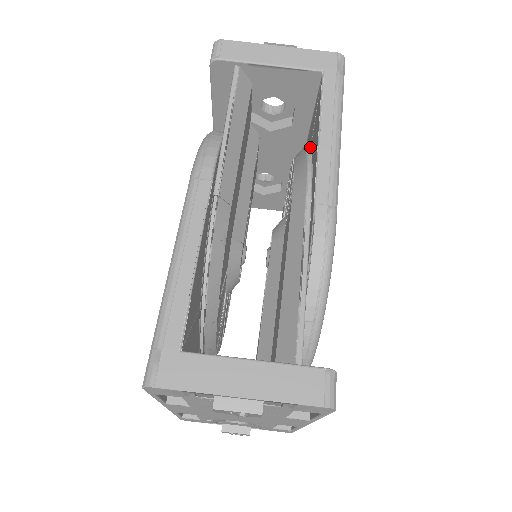
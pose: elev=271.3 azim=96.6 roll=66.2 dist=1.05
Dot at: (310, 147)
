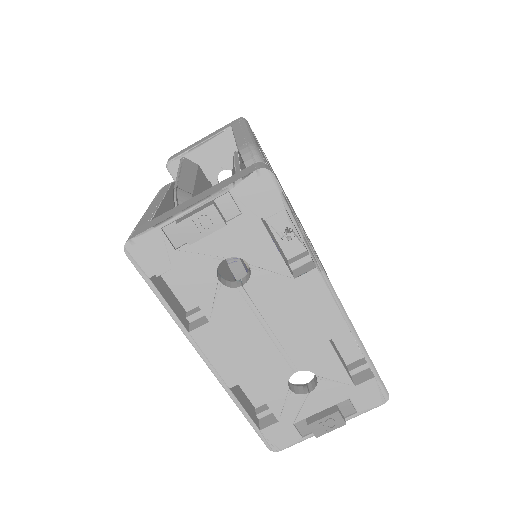
Dot at: occluded
